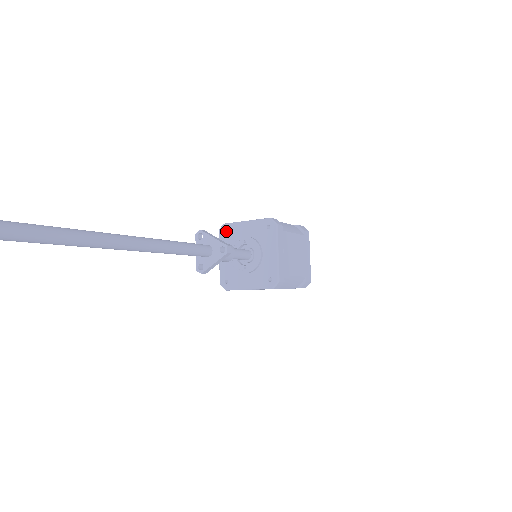
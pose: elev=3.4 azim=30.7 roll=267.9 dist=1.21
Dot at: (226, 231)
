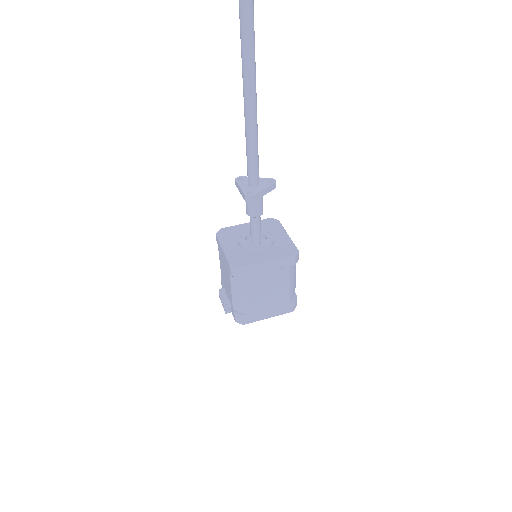
Dot at: occluded
